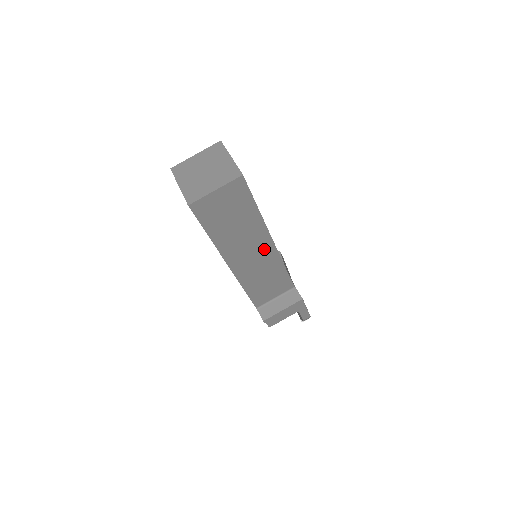
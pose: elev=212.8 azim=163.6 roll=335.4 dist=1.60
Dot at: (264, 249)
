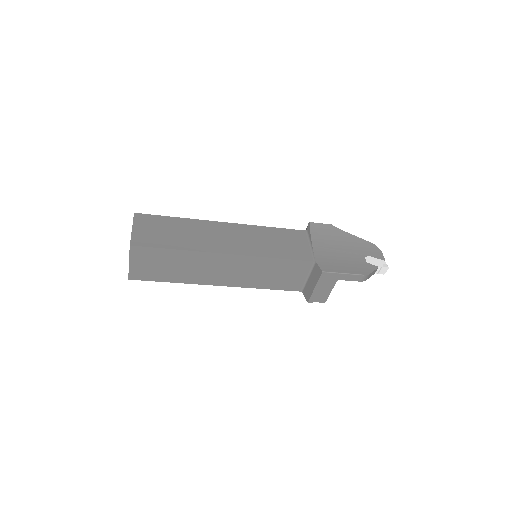
Dot at: (229, 262)
